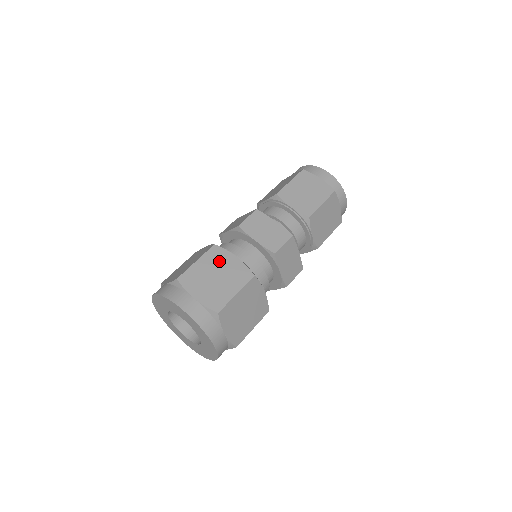
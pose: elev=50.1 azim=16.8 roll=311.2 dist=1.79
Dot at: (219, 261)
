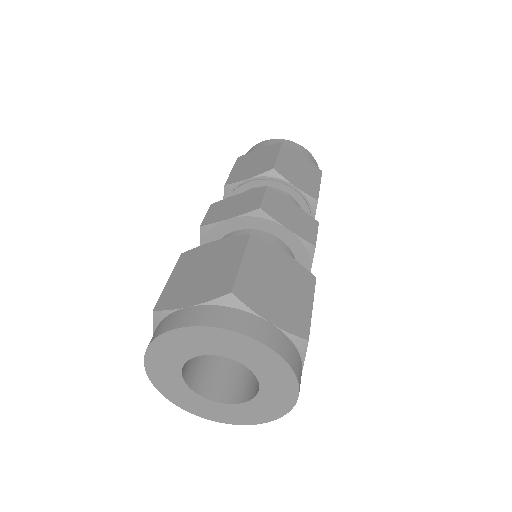
Dot at: (269, 259)
